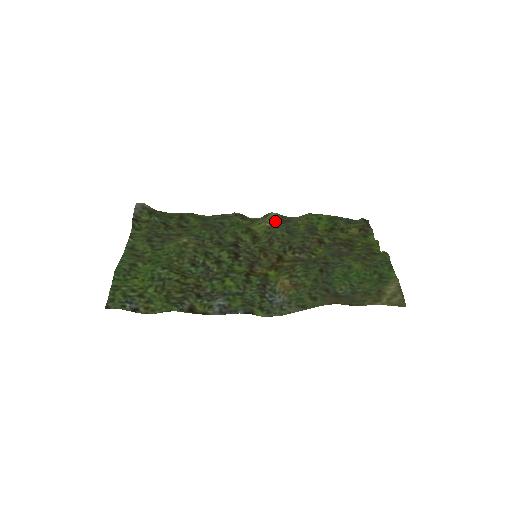
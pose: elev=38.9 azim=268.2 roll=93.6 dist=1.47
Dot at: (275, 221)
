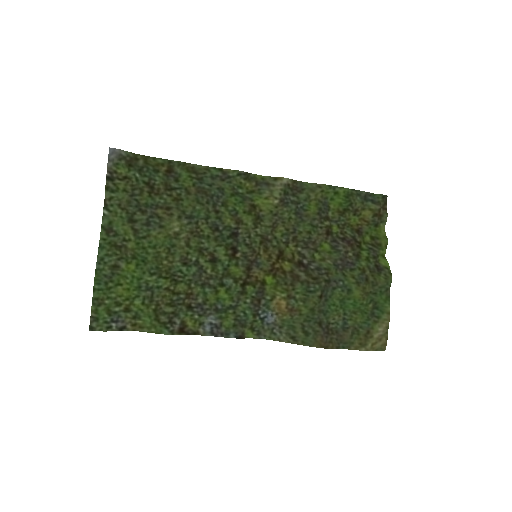
Dot at: (285, 194)
